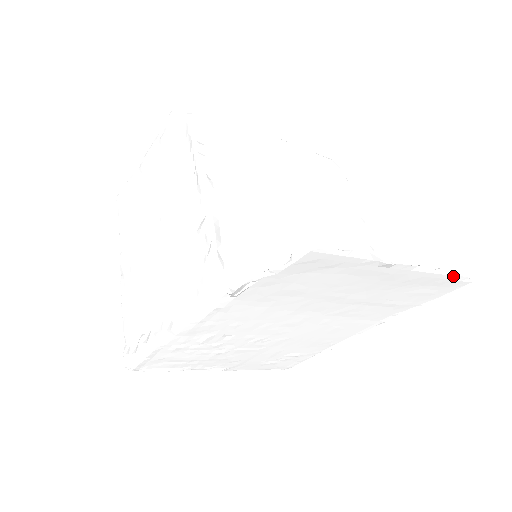
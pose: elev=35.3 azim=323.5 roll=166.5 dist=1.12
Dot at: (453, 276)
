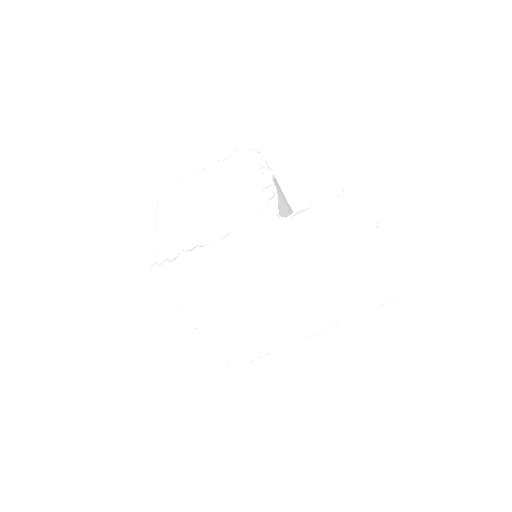
Dot at: (393, 280)
